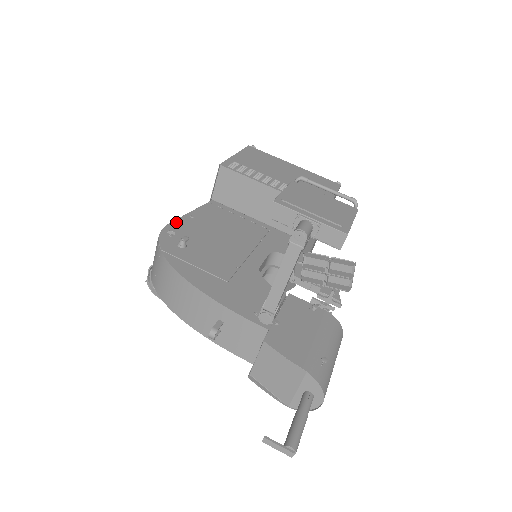
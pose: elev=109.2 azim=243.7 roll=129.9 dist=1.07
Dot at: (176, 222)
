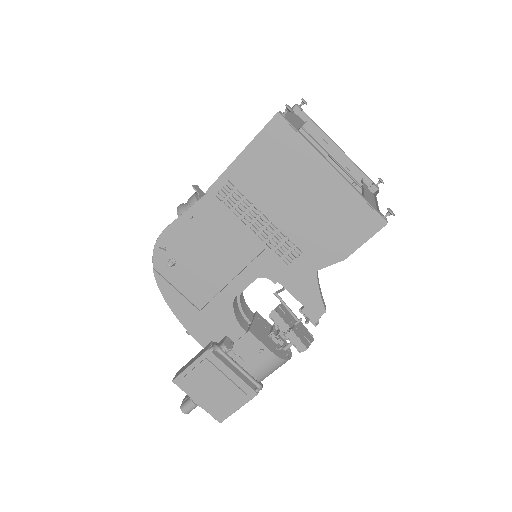
Dot at: (172, 227)
